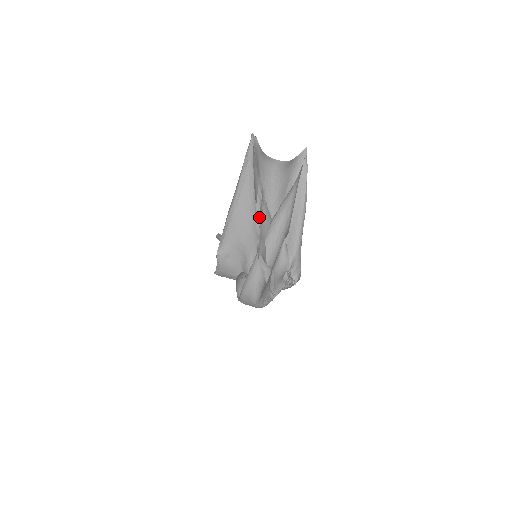
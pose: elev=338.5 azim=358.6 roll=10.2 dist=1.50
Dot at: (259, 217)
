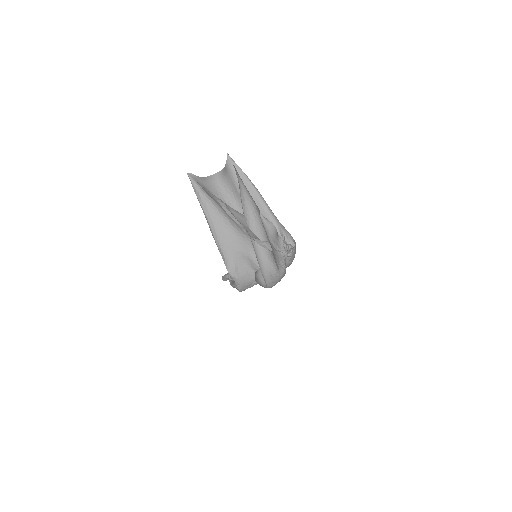
Dot at: (233, 217)
